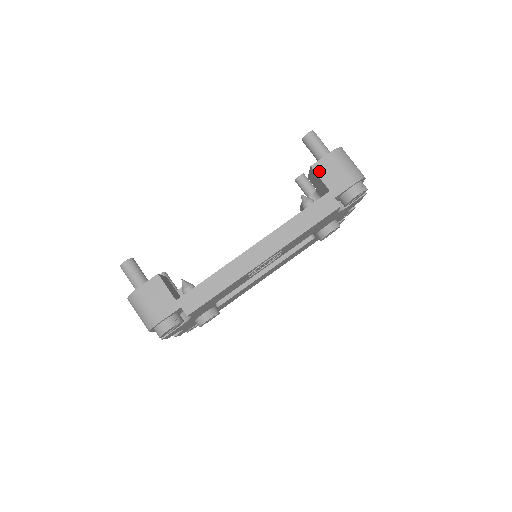
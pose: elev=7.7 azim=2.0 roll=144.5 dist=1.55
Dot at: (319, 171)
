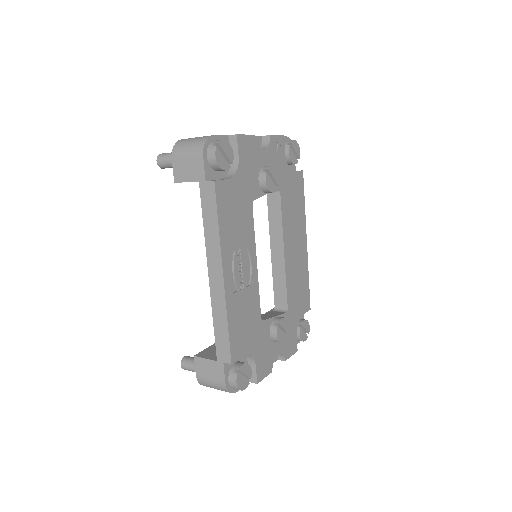
Dot at: (181, 179)
